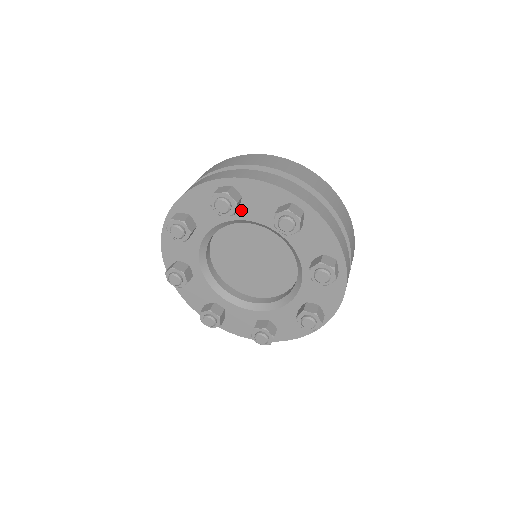
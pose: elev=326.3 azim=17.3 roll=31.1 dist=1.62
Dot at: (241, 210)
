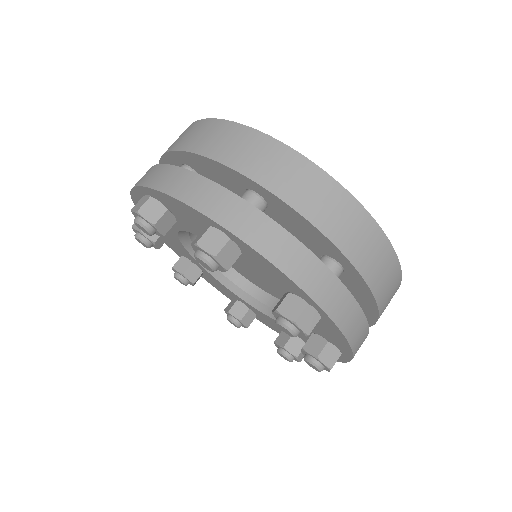
Dot at: occluded
